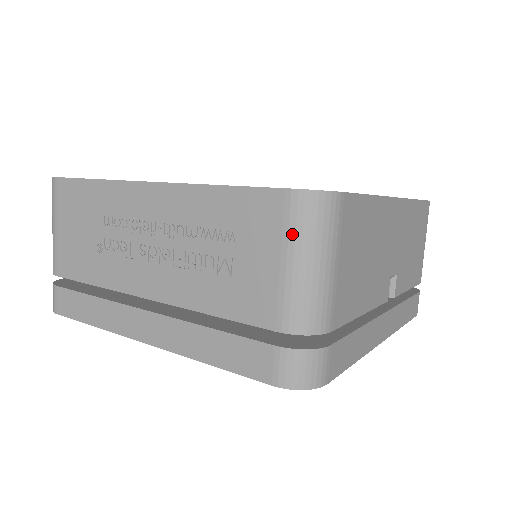
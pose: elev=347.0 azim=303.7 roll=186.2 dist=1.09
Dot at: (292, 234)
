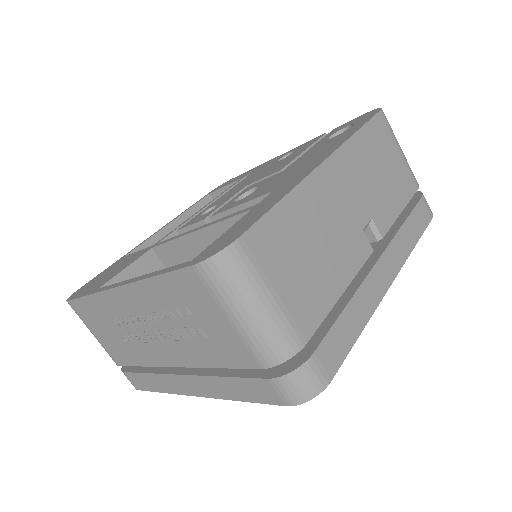
Dot at: (220, 297)
